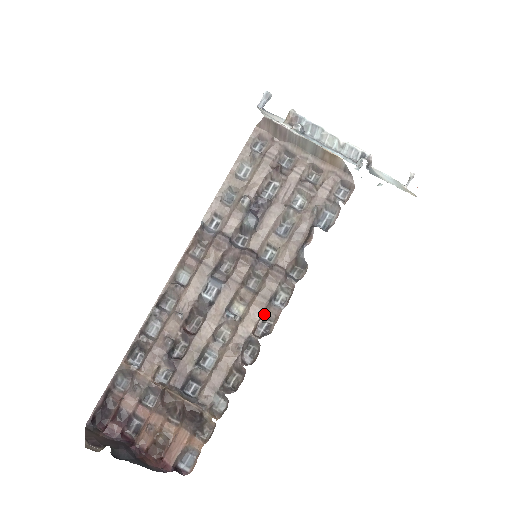
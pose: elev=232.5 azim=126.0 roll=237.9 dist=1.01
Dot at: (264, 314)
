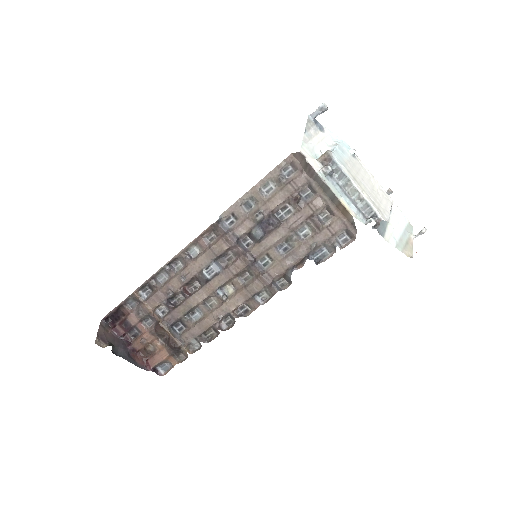
Dot at: (246, 302)
